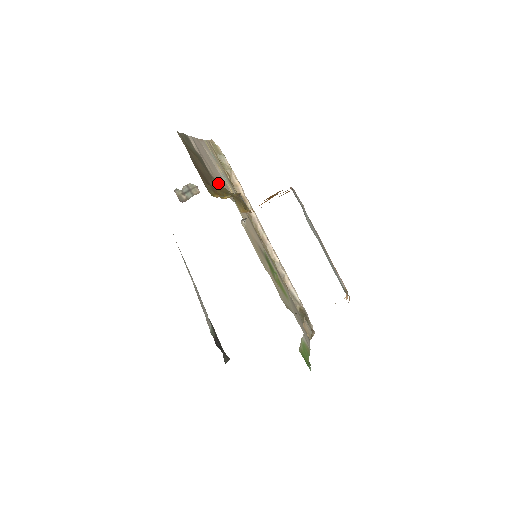
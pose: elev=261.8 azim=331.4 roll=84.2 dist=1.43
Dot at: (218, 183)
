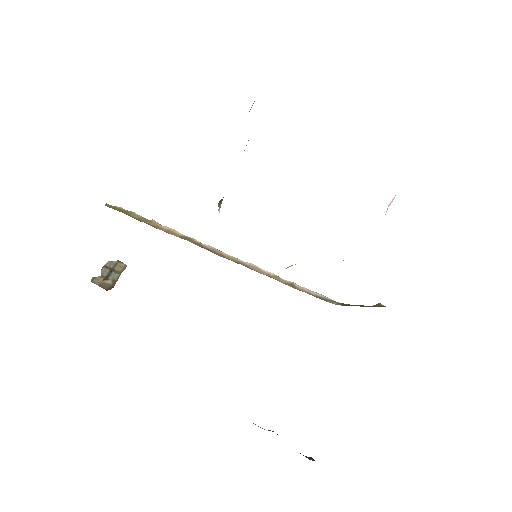
Dot at: occluded
